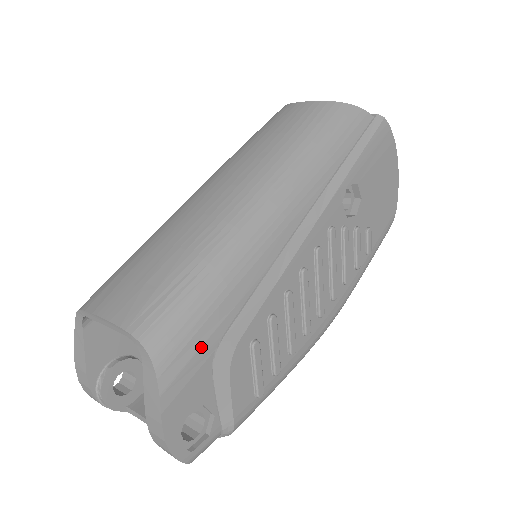
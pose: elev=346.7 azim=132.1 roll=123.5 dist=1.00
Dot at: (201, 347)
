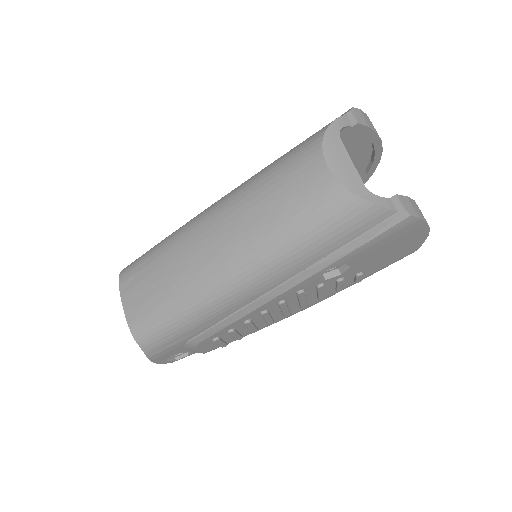
Dot at: (173, 345)
